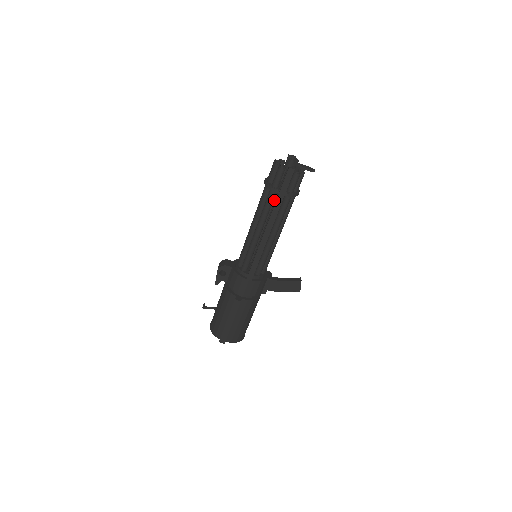
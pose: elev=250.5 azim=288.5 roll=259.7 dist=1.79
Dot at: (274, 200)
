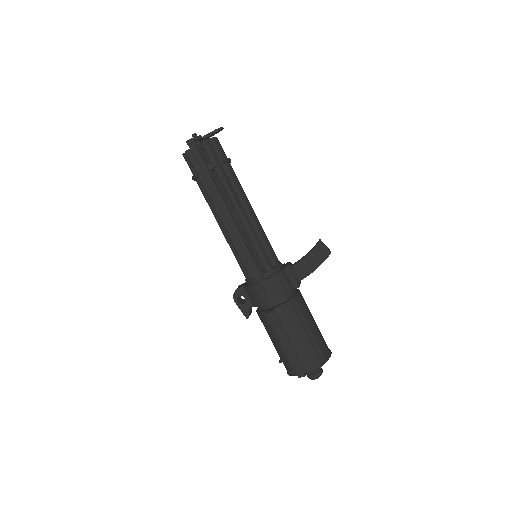
Dot at: occluded
